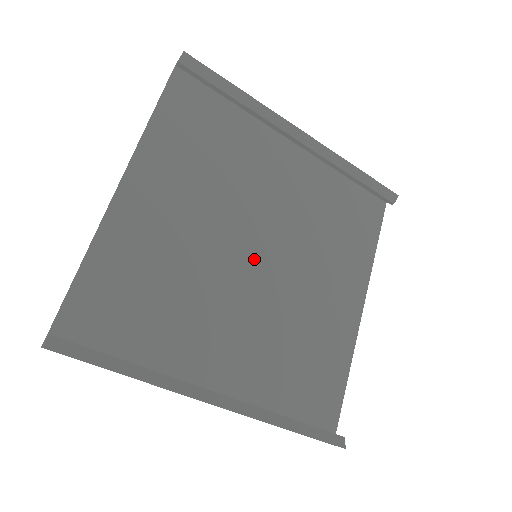
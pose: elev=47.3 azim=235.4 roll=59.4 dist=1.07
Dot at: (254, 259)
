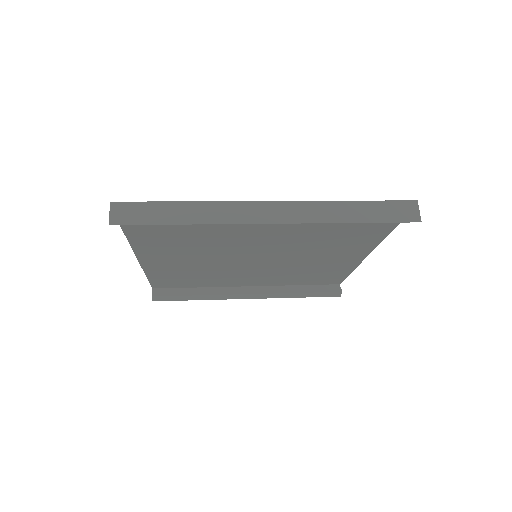
Dot at: (255, 257)
